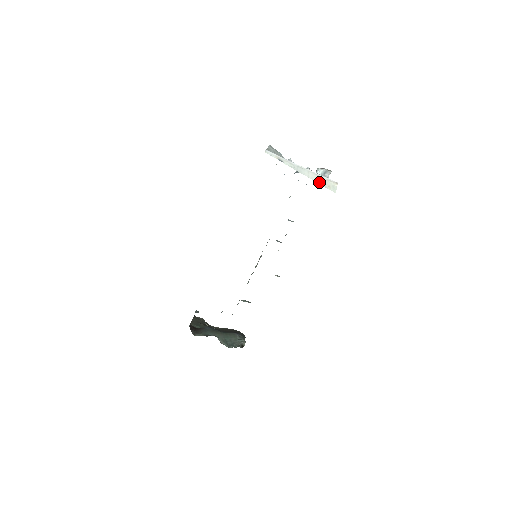
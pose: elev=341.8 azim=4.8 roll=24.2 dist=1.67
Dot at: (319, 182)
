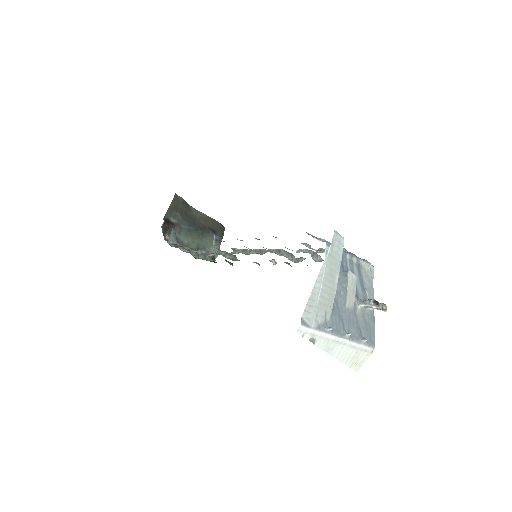
Dot at: (347, 361)
